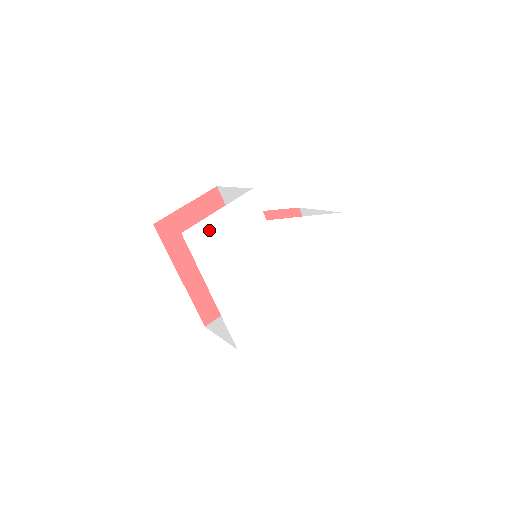
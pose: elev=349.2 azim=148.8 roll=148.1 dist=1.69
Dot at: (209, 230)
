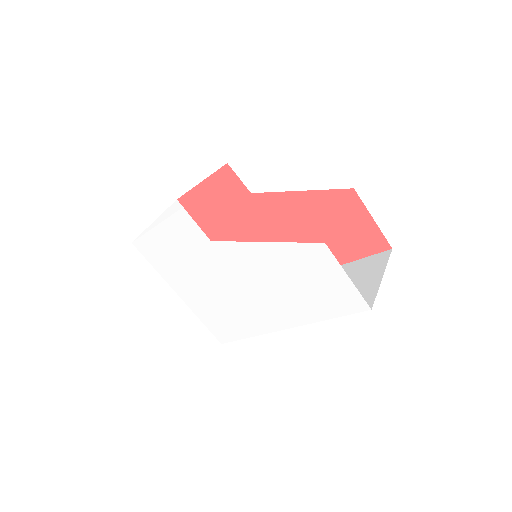
Dot at: (154, 243)
